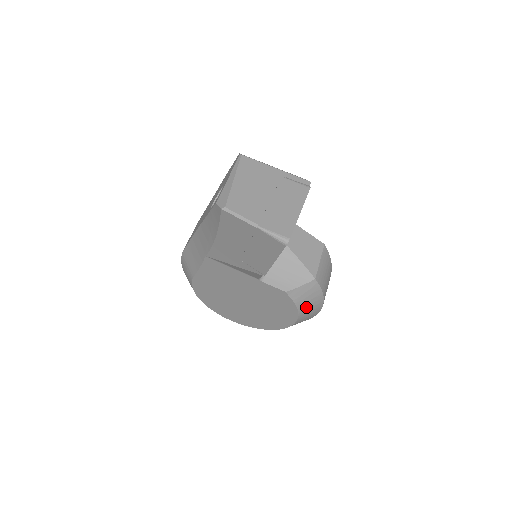
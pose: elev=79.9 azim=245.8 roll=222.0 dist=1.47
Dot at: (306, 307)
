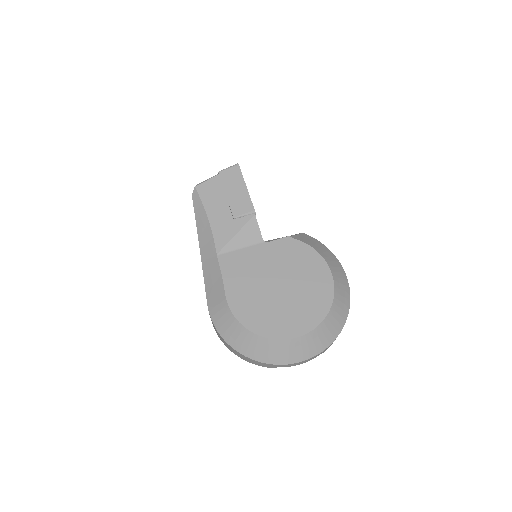
Dot at: (319, 250)
